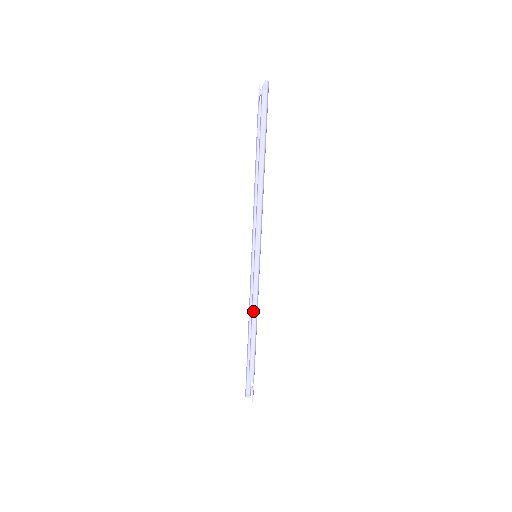
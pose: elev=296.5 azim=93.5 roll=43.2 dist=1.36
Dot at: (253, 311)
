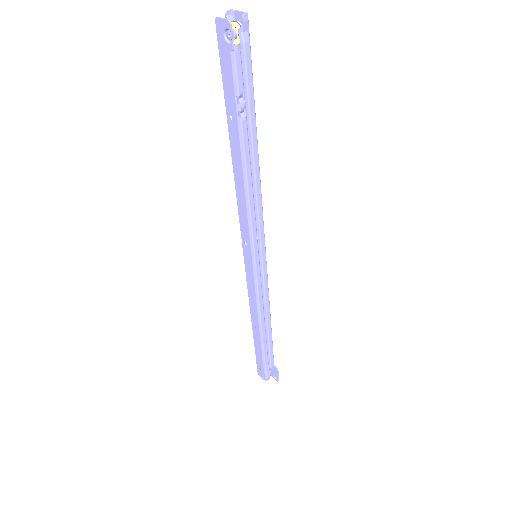
Dot at: (267, 311)
